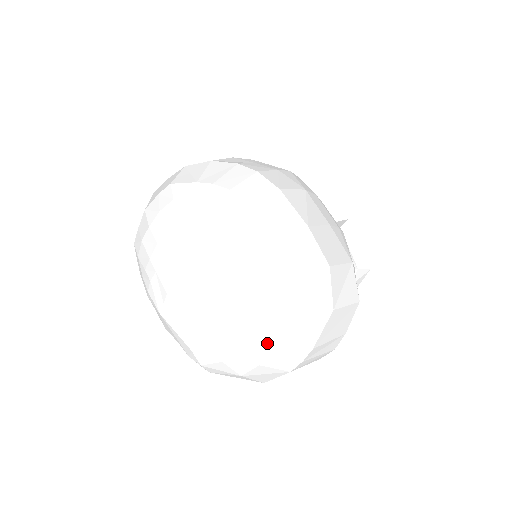
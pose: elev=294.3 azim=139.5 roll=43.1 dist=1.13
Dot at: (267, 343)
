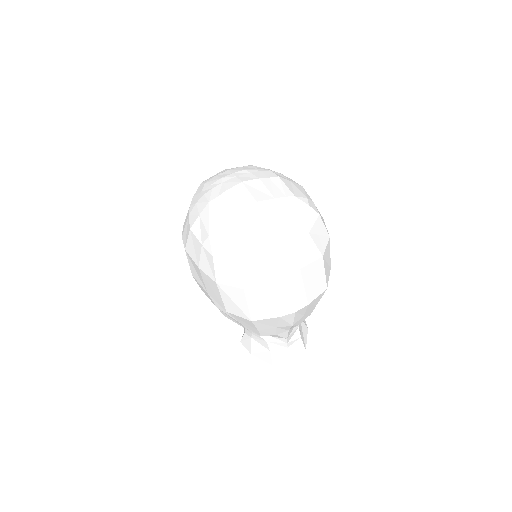
Dot at: (280, 237)
